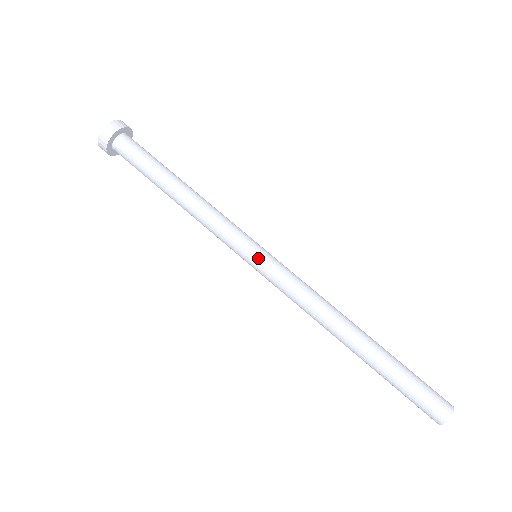
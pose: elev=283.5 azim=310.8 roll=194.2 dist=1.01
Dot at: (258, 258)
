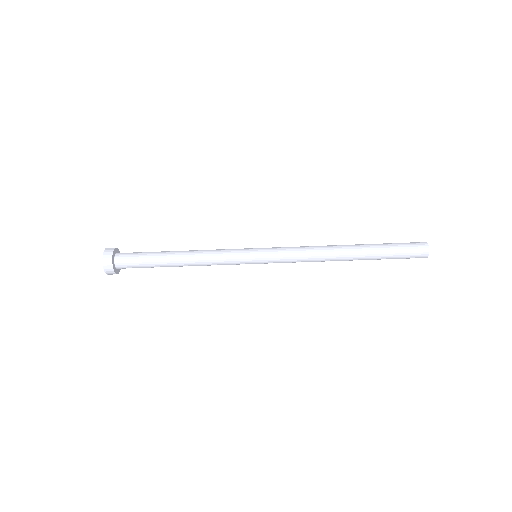
Dot at: (259, 261)
